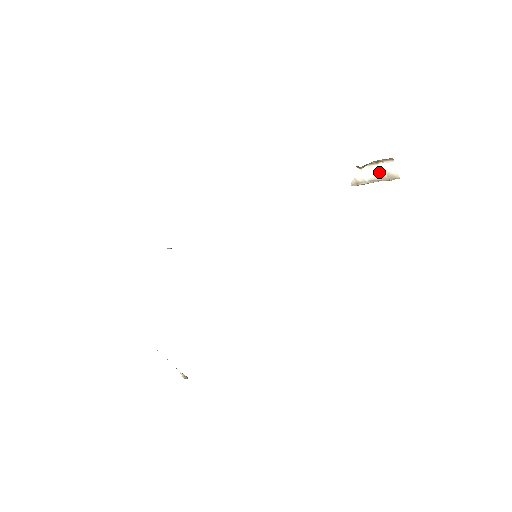
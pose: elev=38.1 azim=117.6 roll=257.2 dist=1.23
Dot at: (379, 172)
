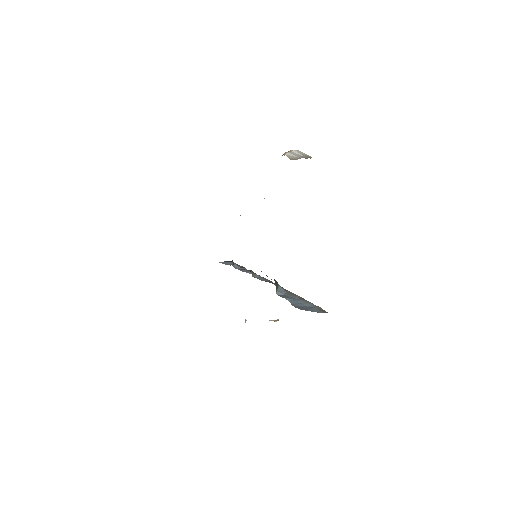
Dot at: (297, 155)
